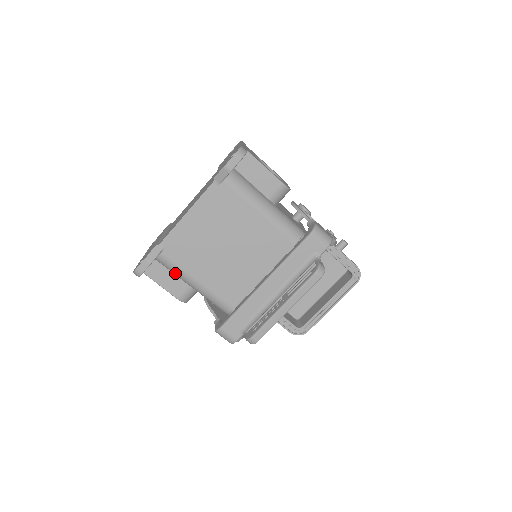
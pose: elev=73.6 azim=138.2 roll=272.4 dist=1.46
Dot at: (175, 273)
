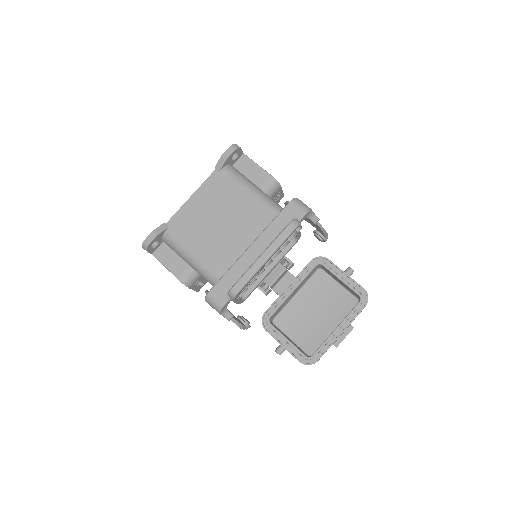
Dot at: (177, 250)
